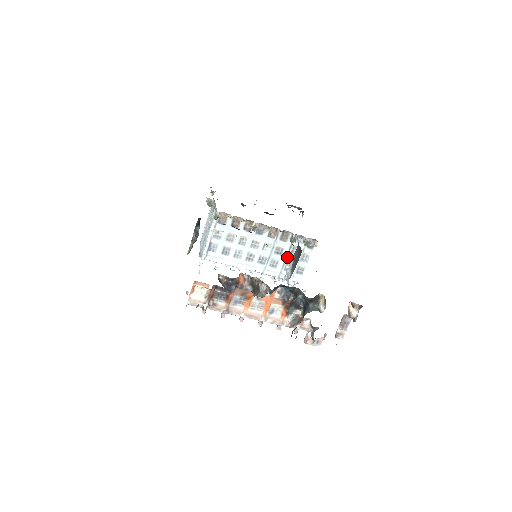
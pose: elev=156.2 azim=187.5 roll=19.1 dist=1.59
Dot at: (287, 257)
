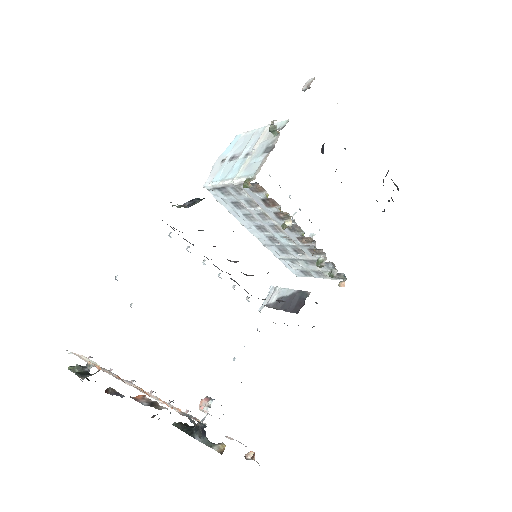
Dot at: (302, 260)
